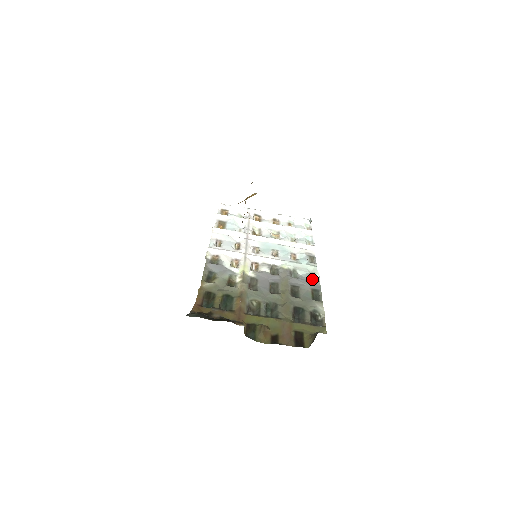
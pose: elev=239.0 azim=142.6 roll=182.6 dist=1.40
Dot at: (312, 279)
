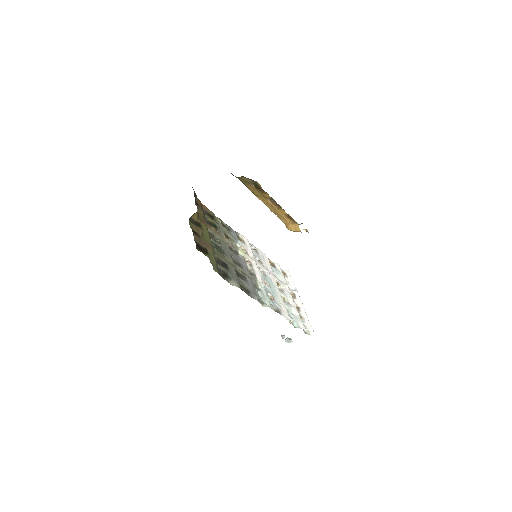
Dot at: (258, 299)
